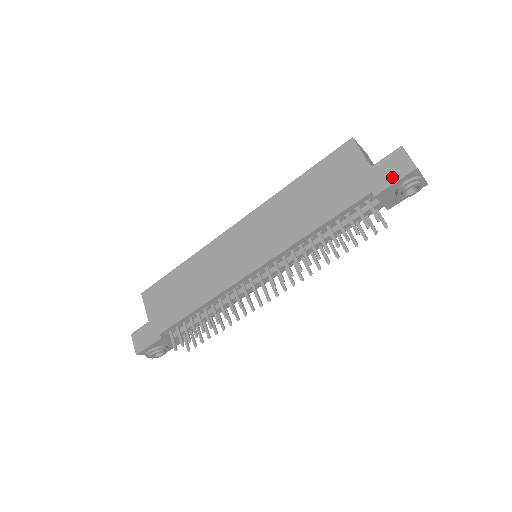
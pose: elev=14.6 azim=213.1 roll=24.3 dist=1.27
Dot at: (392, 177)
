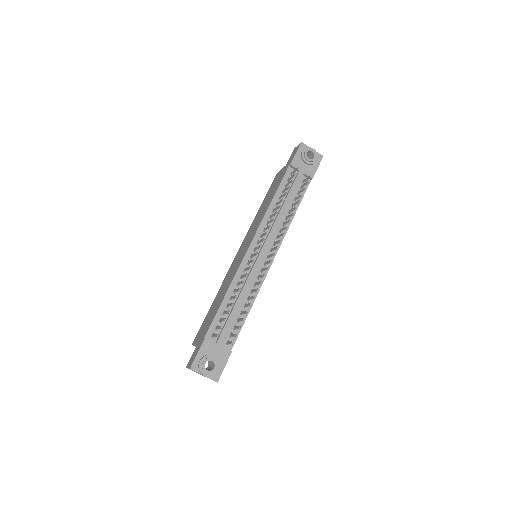
Dot at: (294, 155)
